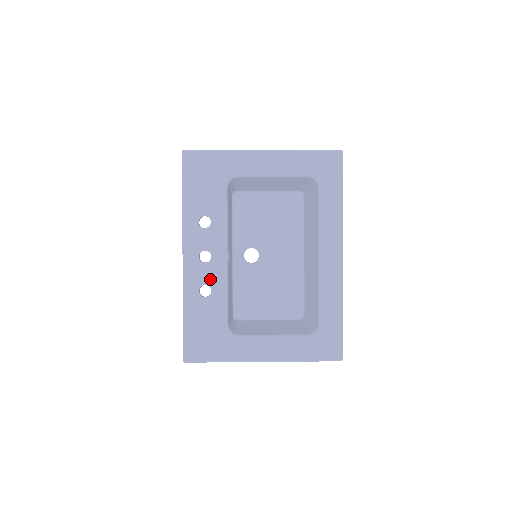
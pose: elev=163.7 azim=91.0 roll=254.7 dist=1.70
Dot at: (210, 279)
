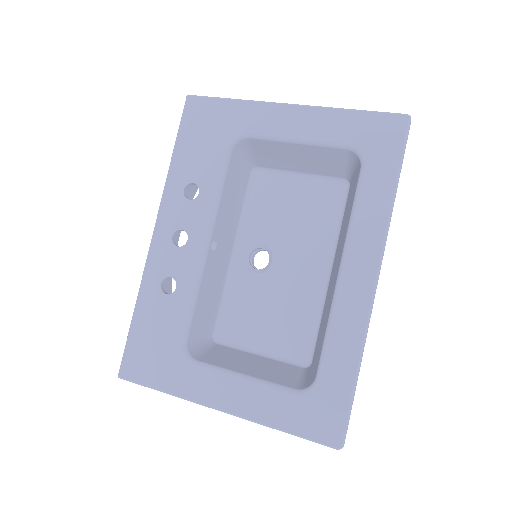
Dot at: (178, 270)
